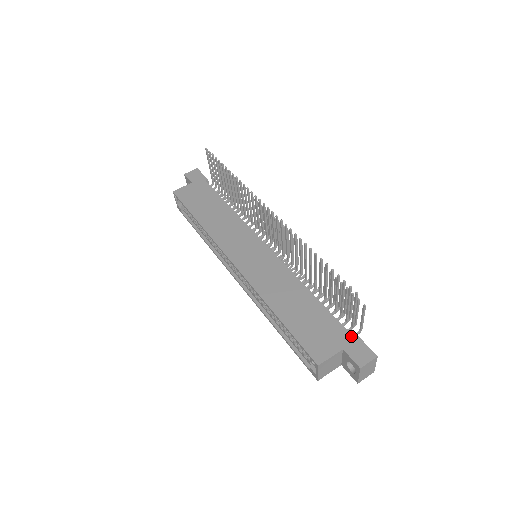
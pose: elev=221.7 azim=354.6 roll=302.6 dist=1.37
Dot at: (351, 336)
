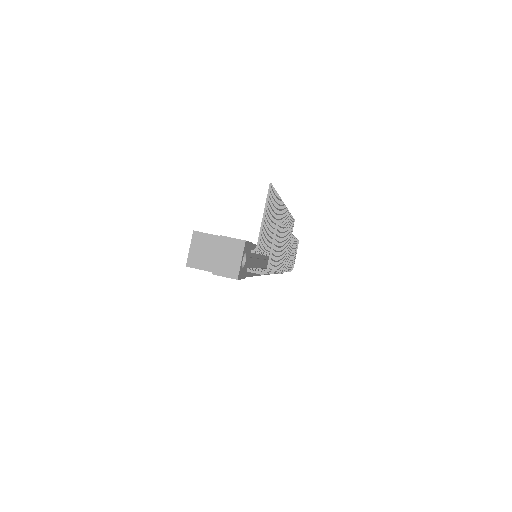
Dot at: occluded
